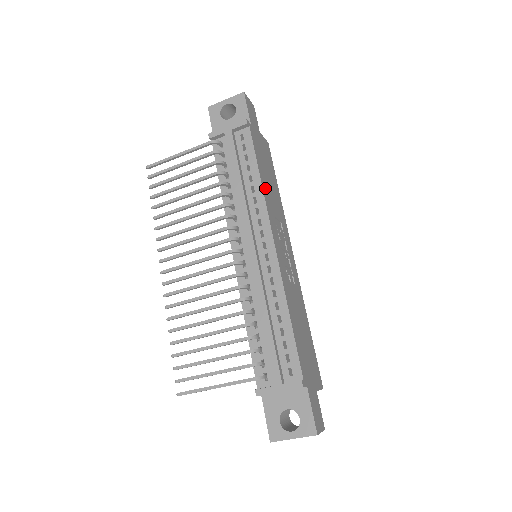
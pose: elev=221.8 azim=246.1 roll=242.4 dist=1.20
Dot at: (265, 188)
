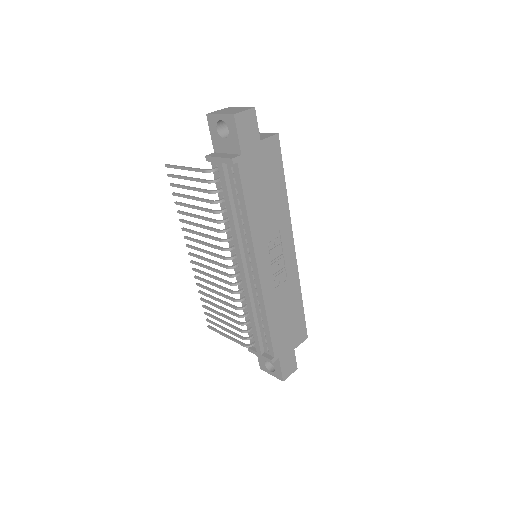
Dot at: (255, 219)
